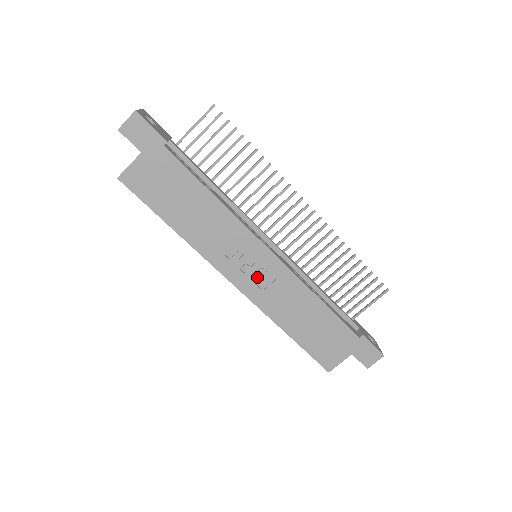
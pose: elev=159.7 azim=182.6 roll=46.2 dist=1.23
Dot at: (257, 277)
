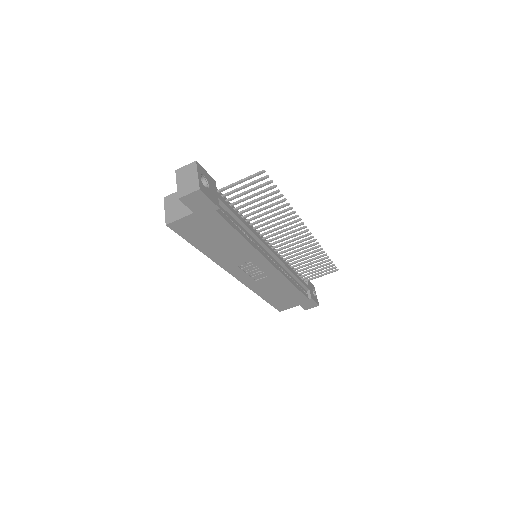
Dot at: (255, 275)
